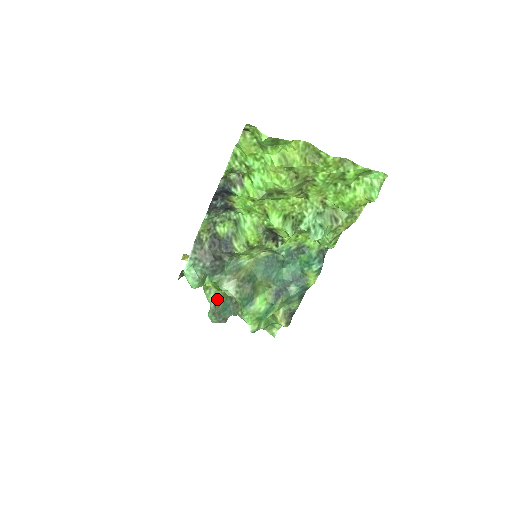
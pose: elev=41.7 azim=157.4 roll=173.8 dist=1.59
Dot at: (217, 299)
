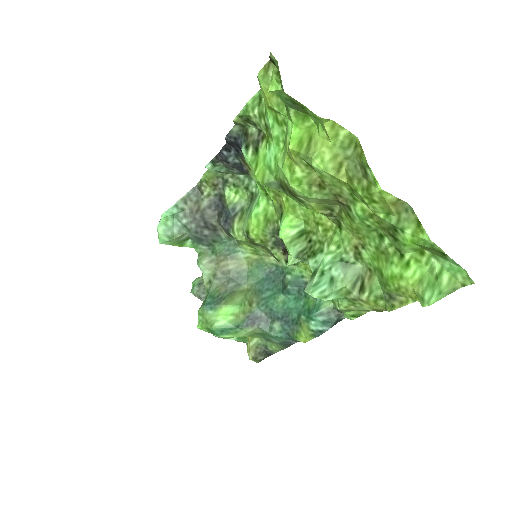
Dot at: occluded
